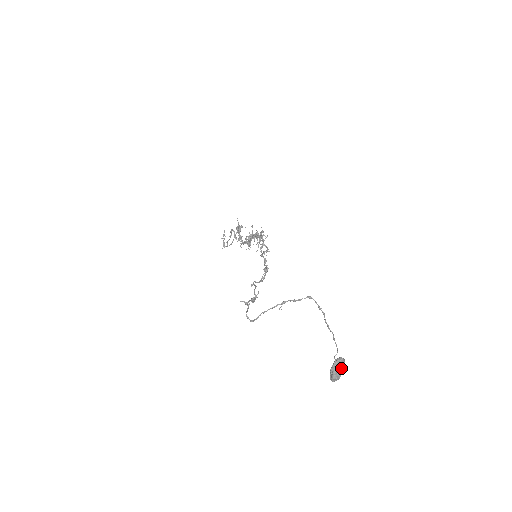
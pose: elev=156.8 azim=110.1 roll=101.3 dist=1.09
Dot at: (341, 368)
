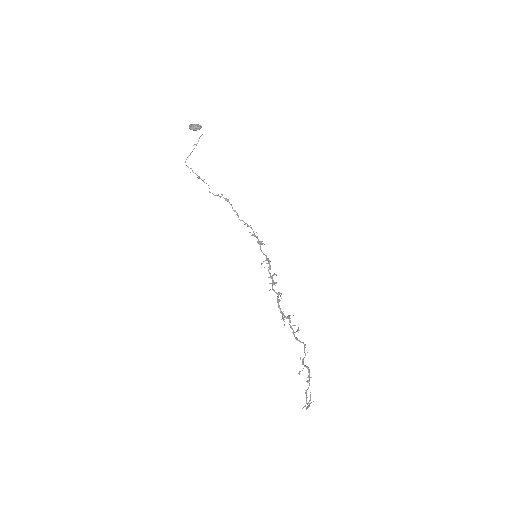
Dot at: (196, 124)
